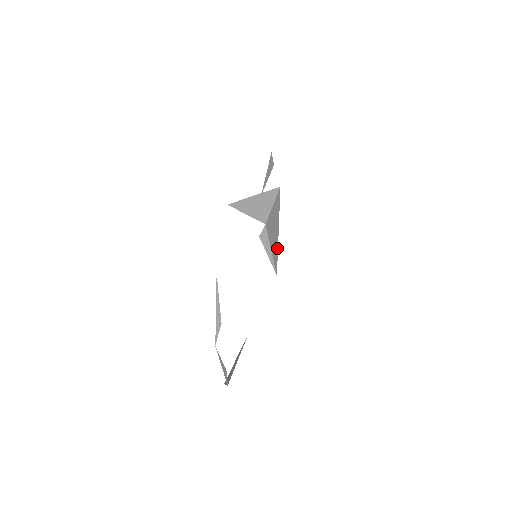
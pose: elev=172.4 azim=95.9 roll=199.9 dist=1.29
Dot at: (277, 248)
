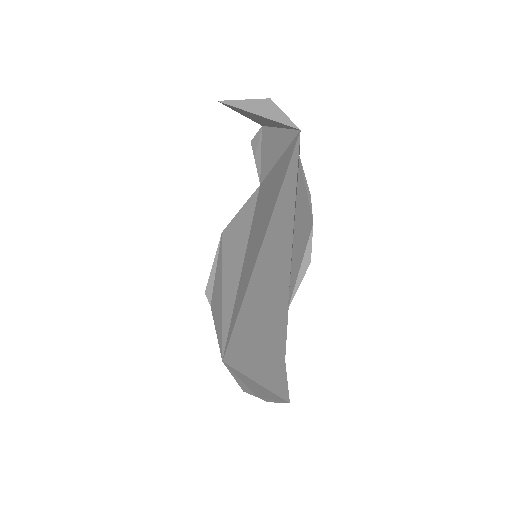
Dot at: (270, 170)
